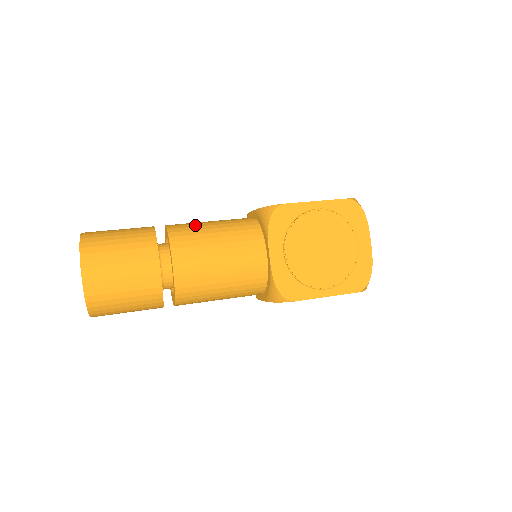
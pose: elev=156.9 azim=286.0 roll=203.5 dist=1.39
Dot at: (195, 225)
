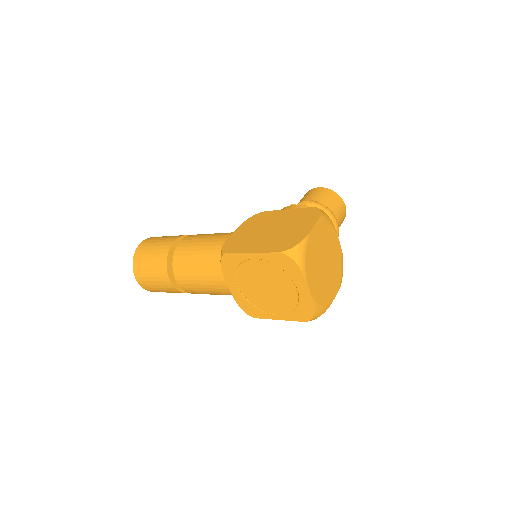
Dot at: (191, 248)
